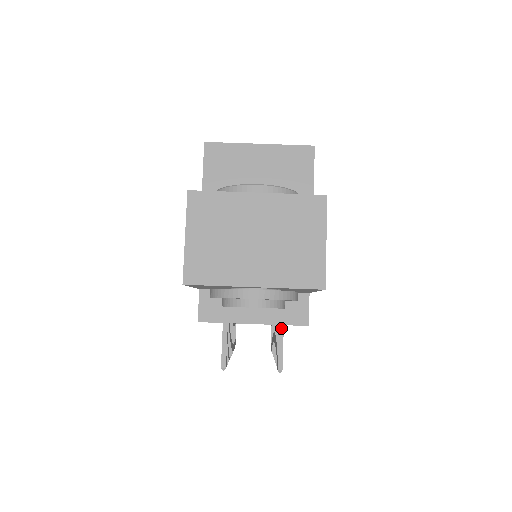
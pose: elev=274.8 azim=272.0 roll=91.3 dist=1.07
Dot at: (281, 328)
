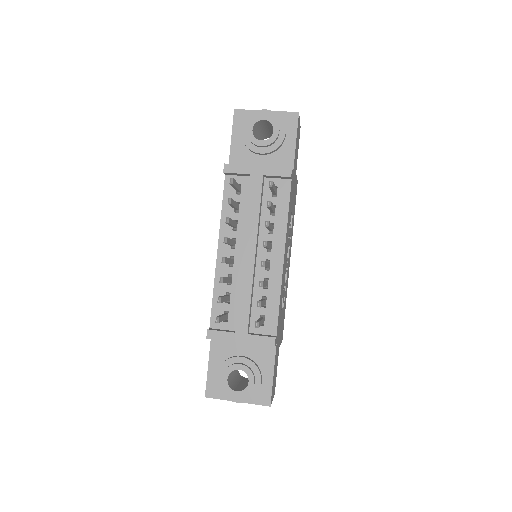
Dot at: occluded
